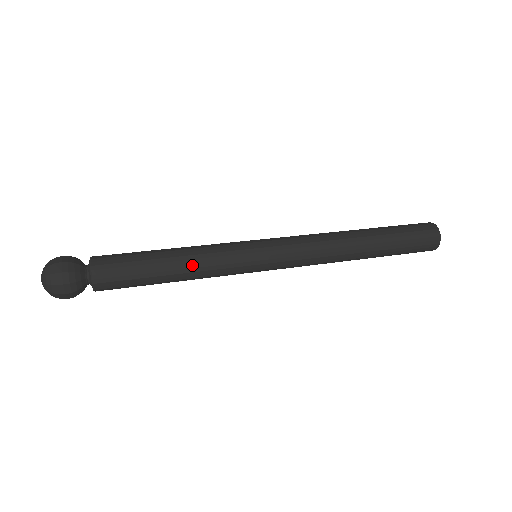
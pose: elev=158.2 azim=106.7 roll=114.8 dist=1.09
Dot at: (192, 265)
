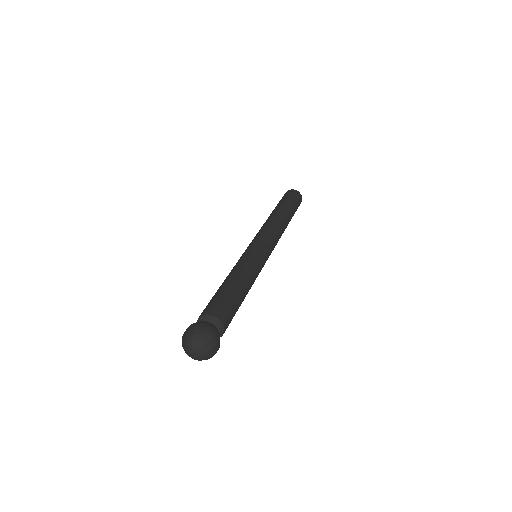
Dot at: occluded
